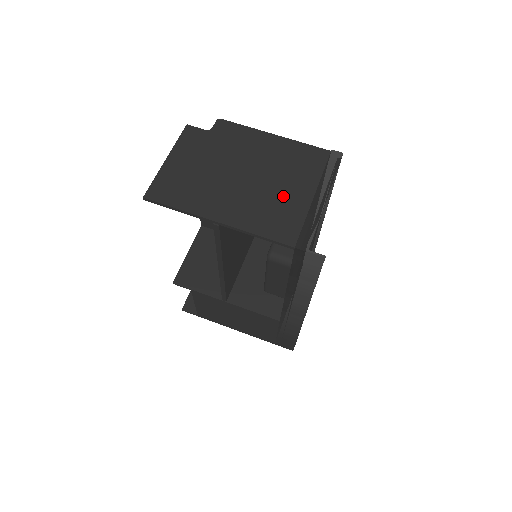
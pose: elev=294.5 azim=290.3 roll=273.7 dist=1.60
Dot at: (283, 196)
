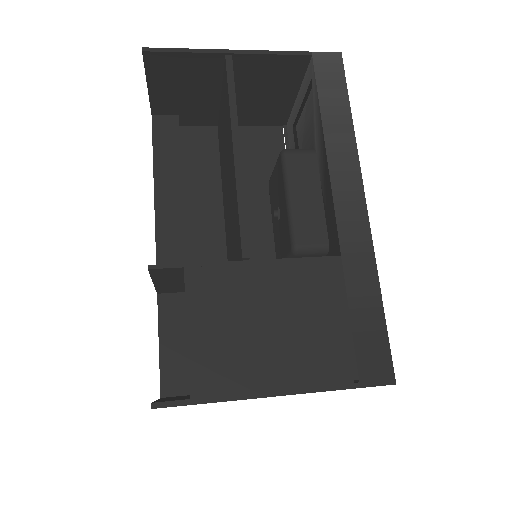
Dot at: (272, 86)
